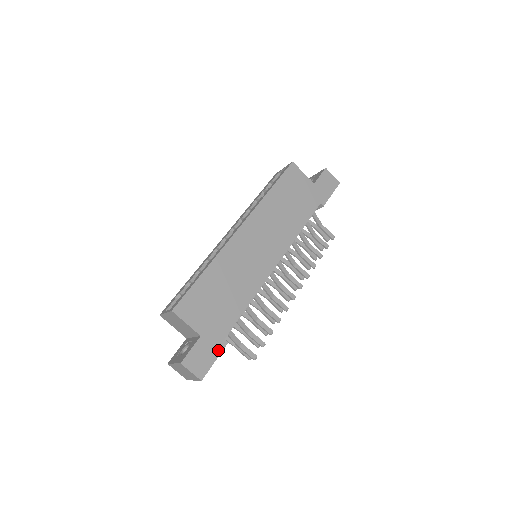
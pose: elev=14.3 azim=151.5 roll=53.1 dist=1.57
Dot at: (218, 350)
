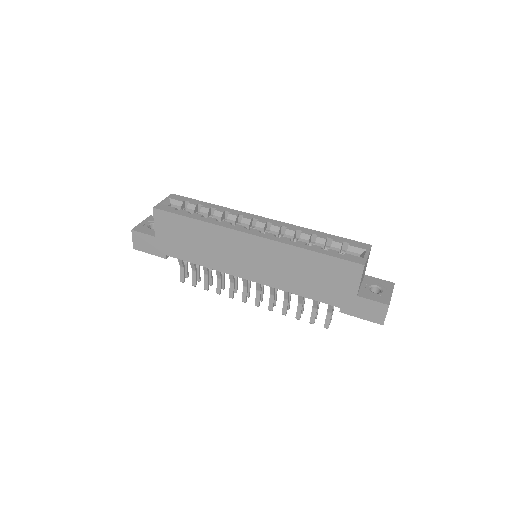
Dot at: (157, 253)
